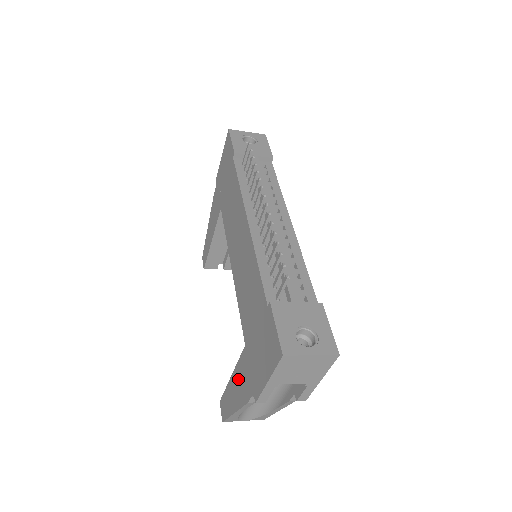
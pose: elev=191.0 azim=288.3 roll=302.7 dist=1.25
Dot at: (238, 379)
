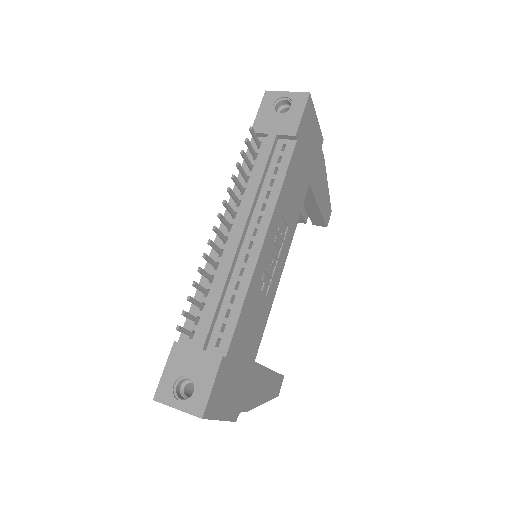
Dot at: occluded
